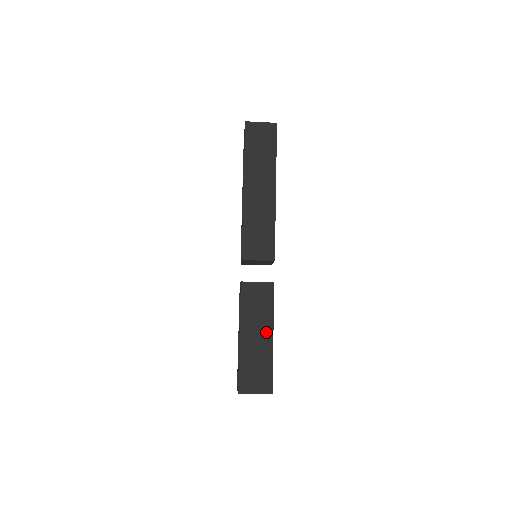
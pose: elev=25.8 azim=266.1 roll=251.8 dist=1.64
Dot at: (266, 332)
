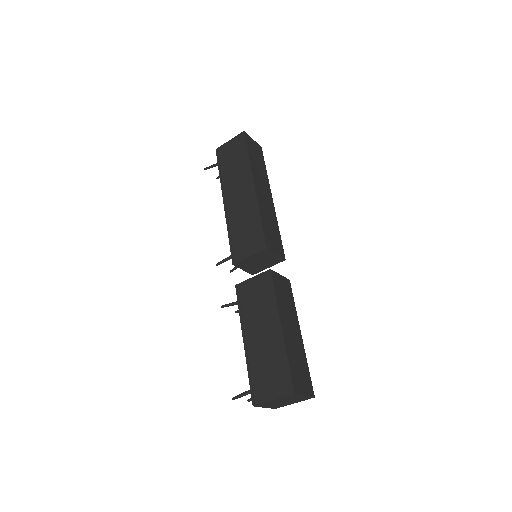
Dot at: (296, 328)
